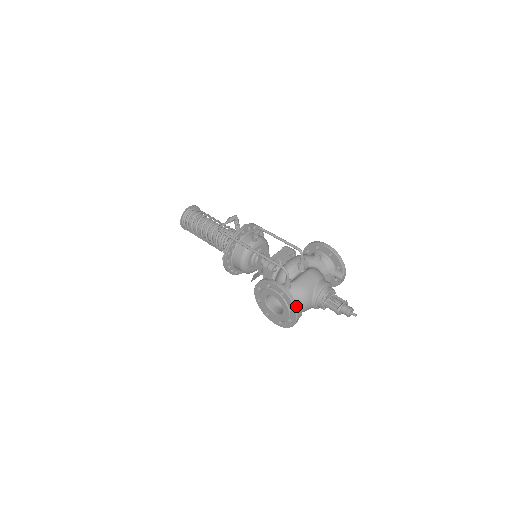
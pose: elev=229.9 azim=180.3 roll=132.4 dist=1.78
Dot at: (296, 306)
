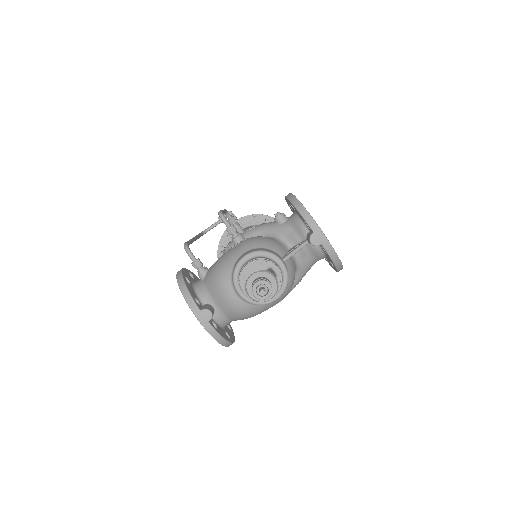
Dot at: (189, 298)
